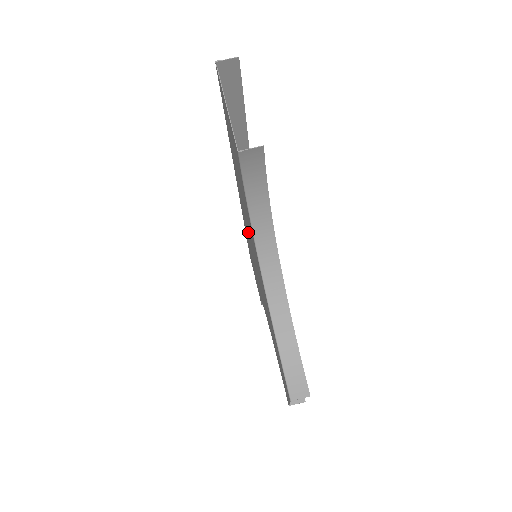
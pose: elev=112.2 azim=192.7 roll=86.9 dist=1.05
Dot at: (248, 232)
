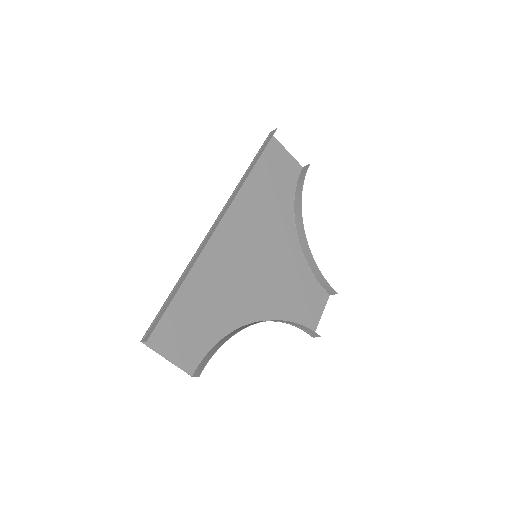
Dot at: (240, 254)
